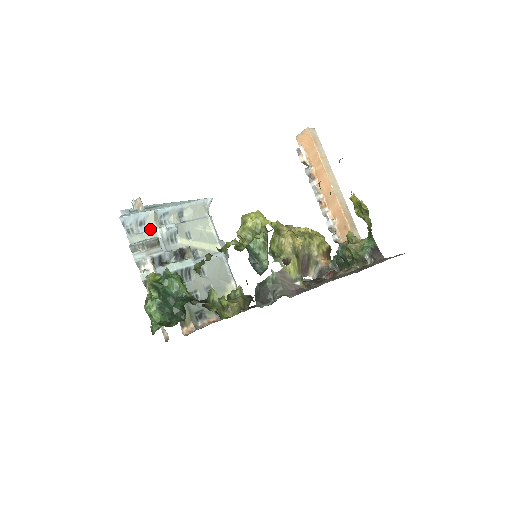
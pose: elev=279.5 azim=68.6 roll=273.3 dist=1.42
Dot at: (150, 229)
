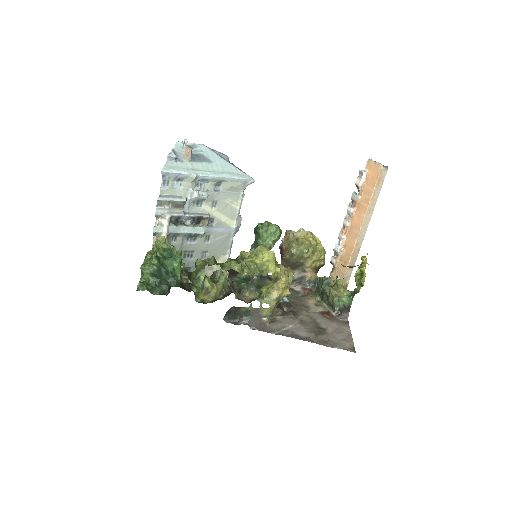
Dot at: (184, 187)
